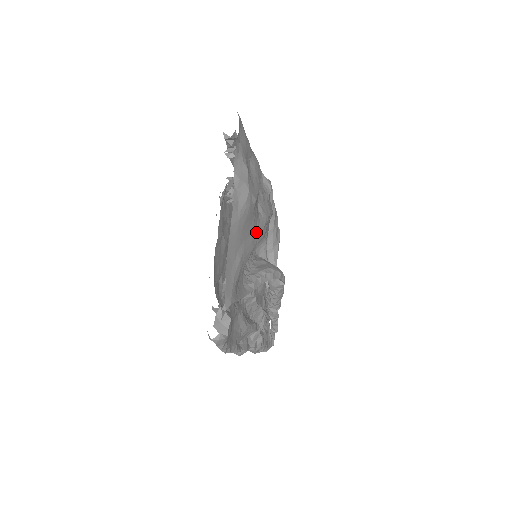
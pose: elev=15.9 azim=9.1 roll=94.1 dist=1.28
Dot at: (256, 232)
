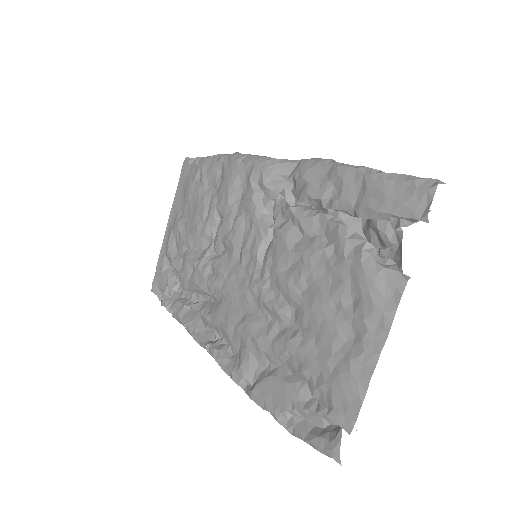
Dot at: occluded
